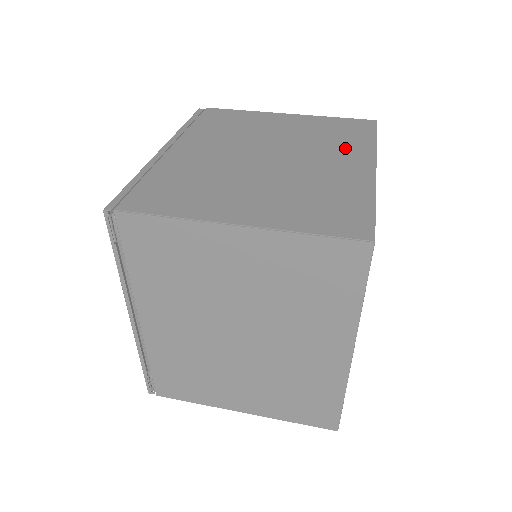
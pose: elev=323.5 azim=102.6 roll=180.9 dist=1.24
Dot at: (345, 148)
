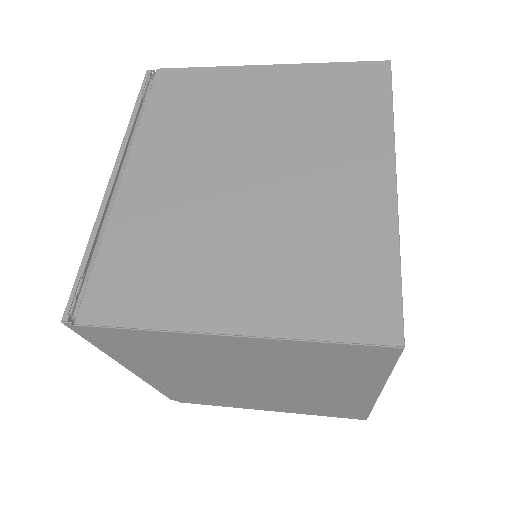
Dot at: occluded
